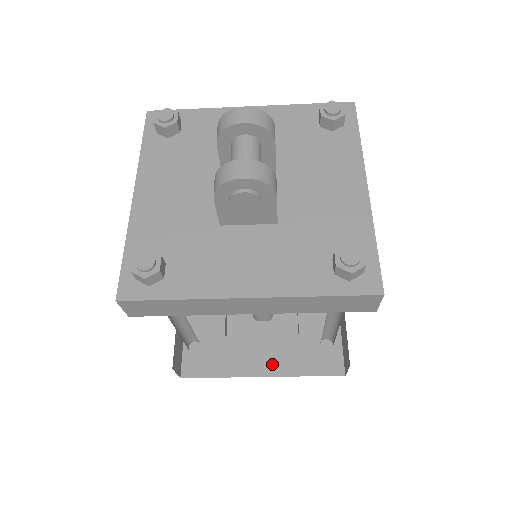
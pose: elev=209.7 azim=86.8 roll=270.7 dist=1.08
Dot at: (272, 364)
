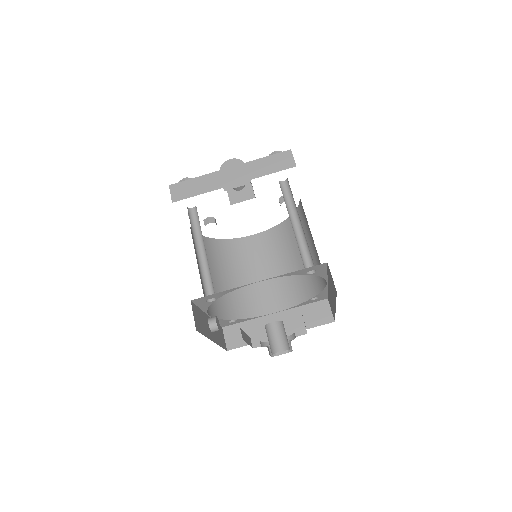
Dot at: occluded
